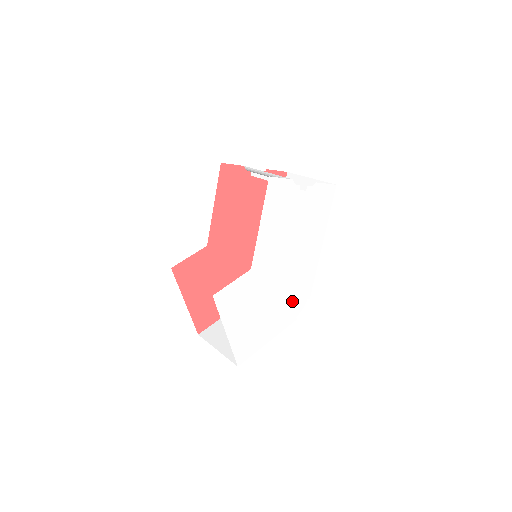
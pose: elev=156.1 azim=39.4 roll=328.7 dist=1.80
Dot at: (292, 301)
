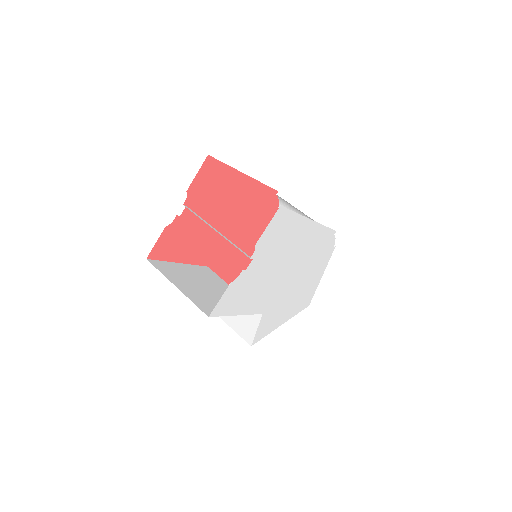
Dot at: (319, 255)
